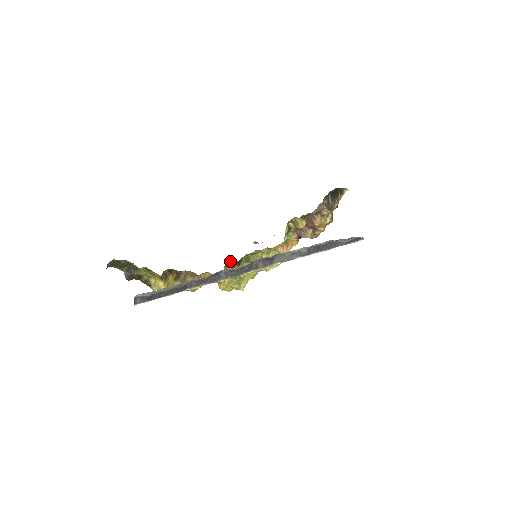
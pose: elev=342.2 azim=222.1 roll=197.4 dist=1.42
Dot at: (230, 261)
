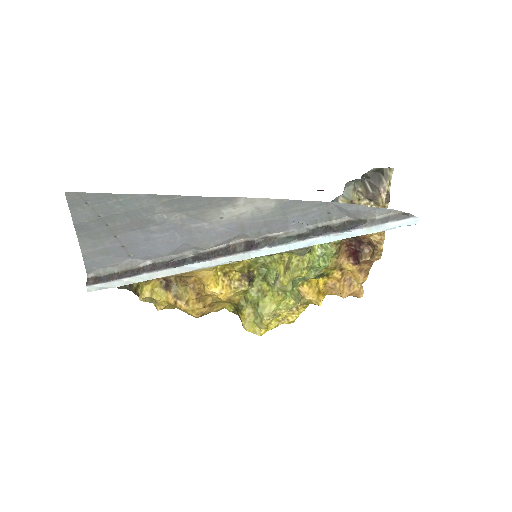
Dot at: (228, 267)
